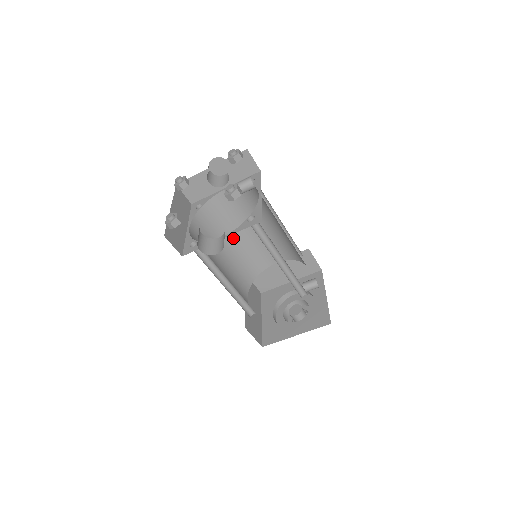
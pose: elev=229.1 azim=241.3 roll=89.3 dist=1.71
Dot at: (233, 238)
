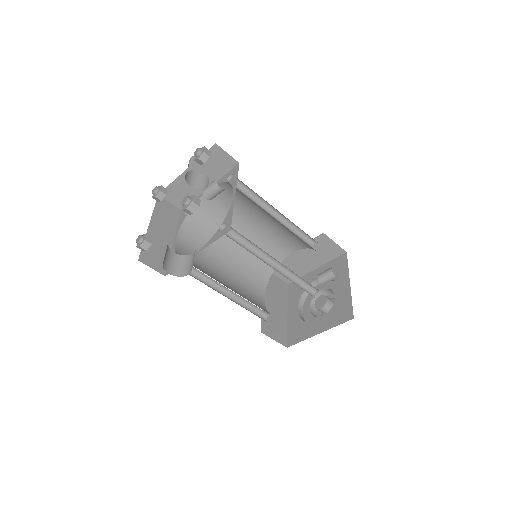
Dot at: occluded
